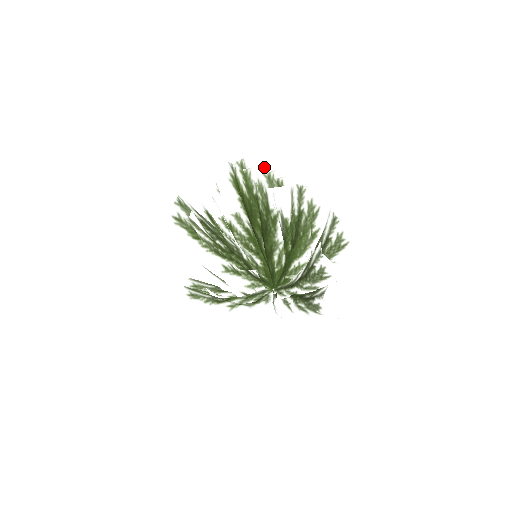
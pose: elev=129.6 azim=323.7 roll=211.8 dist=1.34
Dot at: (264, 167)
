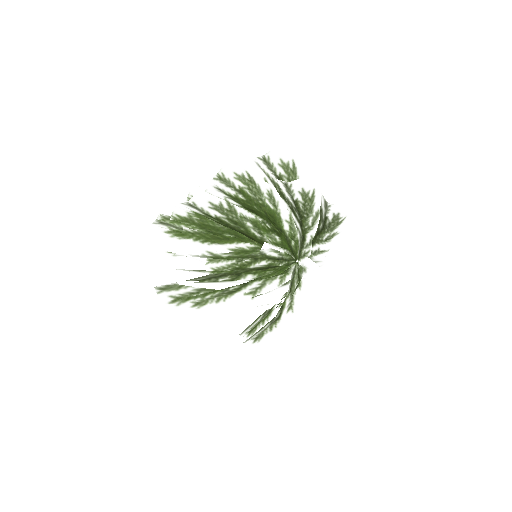
Dot at: (178, 194)
